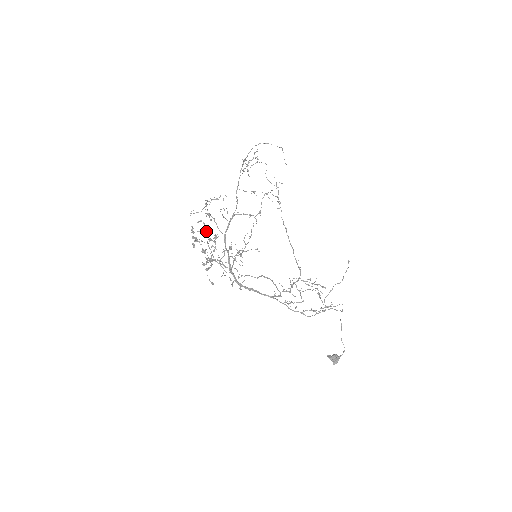
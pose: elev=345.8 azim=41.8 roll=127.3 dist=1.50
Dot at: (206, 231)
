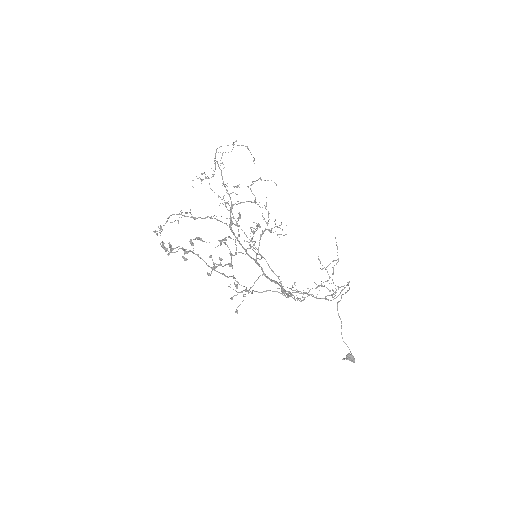
Dot at: occluded
